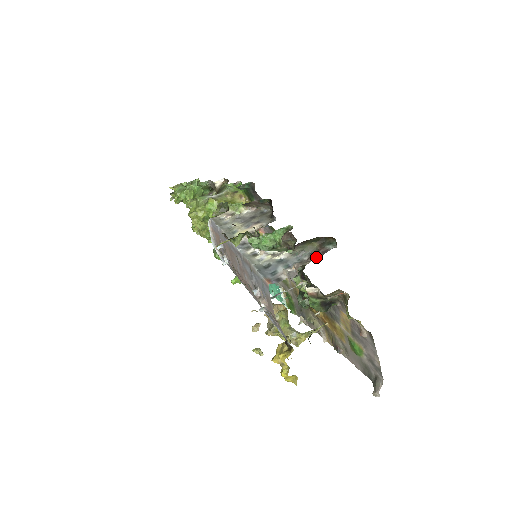
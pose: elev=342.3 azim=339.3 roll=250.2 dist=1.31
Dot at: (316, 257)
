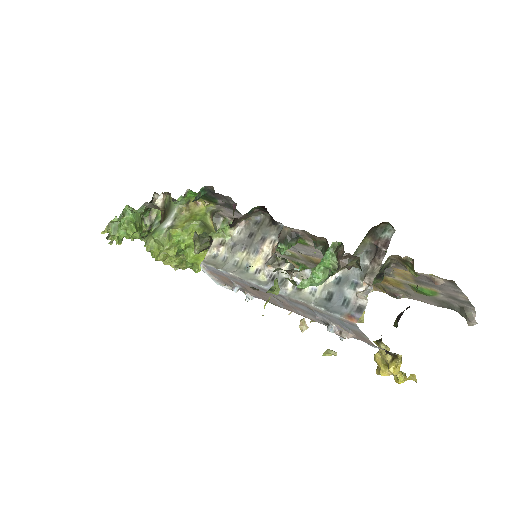
Dot at: (382, 257)
